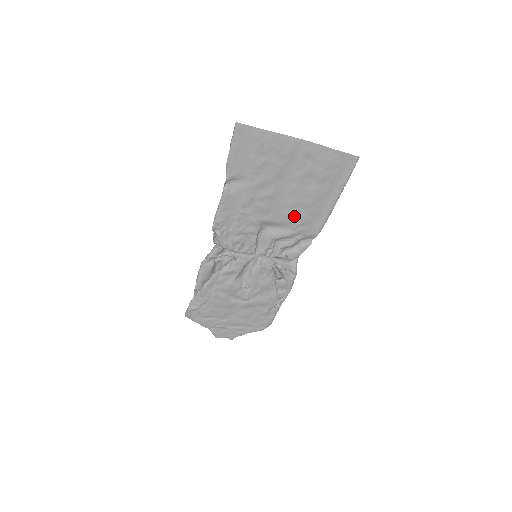
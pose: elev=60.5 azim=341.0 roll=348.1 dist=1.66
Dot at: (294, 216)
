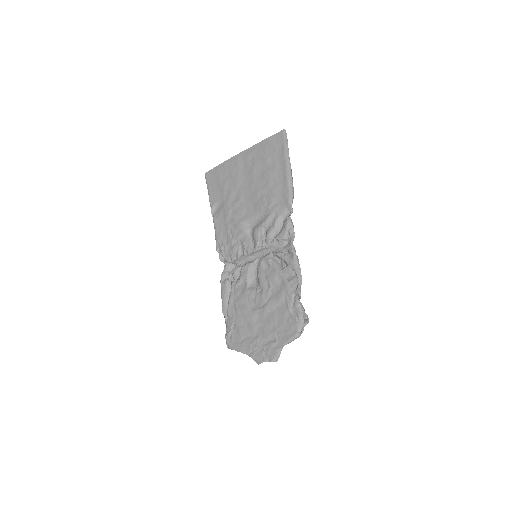
Dot at: (263, 202)
